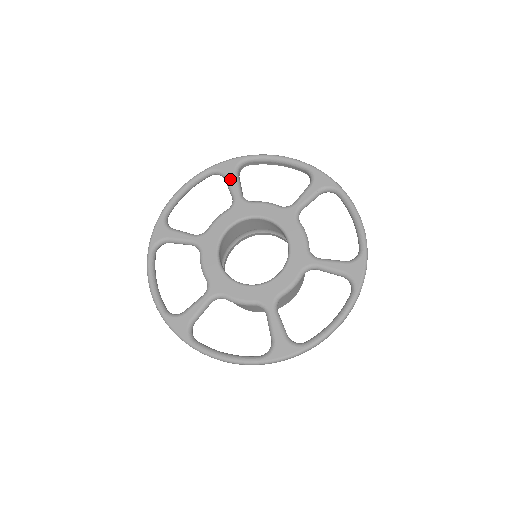
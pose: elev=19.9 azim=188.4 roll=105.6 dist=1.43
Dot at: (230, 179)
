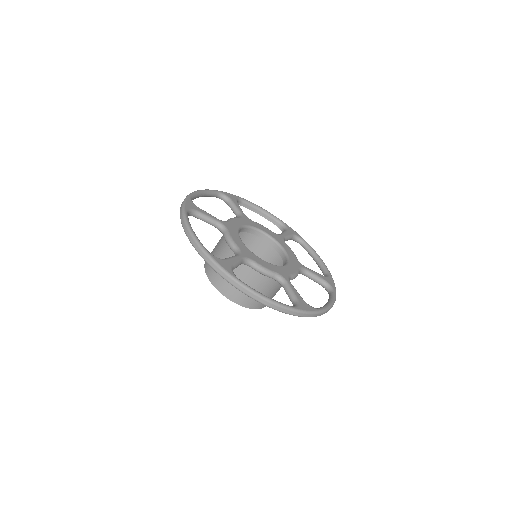
Dot at: (235, 203)
